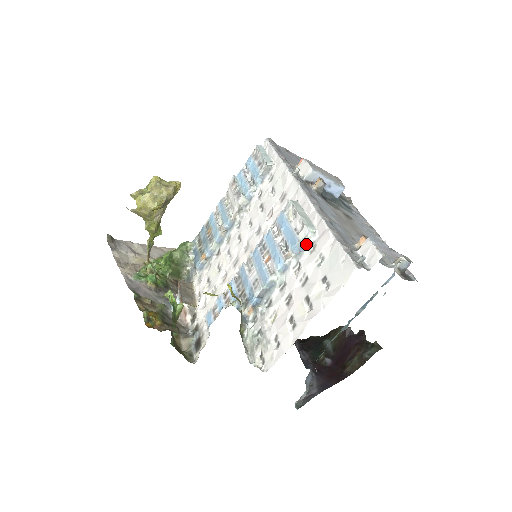
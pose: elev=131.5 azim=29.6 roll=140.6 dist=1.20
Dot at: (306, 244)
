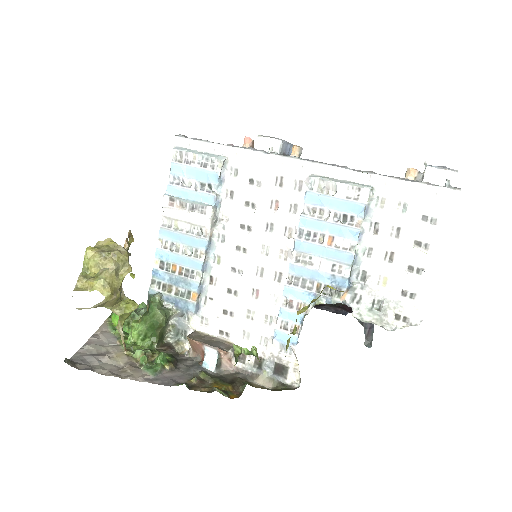
Dot at: (370, 204)
